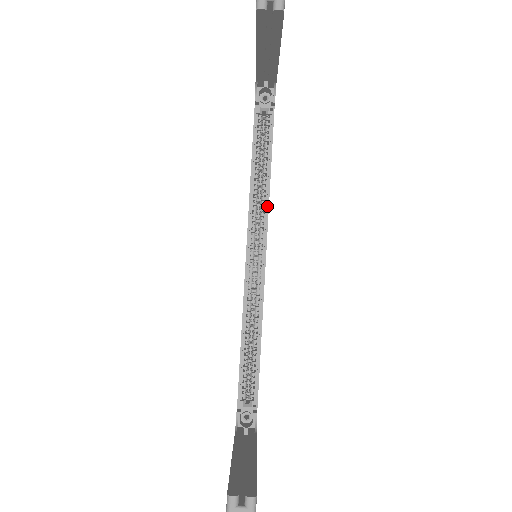
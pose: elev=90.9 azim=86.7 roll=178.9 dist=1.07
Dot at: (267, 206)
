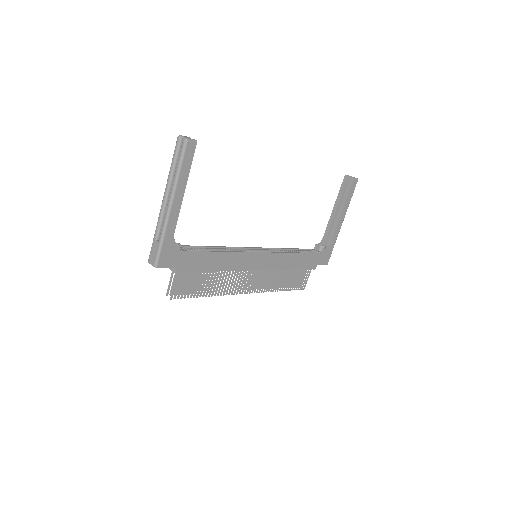
Dot at: (283, 252)
